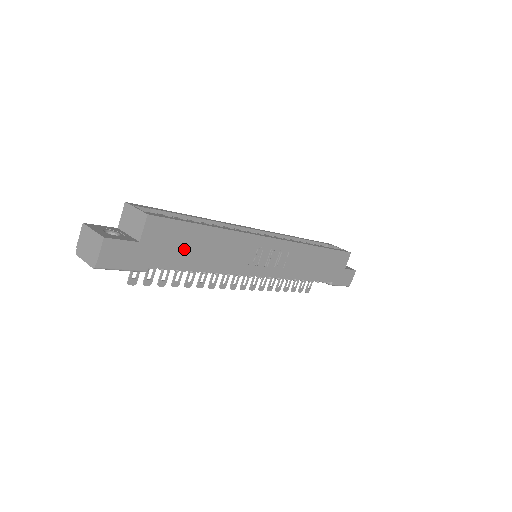
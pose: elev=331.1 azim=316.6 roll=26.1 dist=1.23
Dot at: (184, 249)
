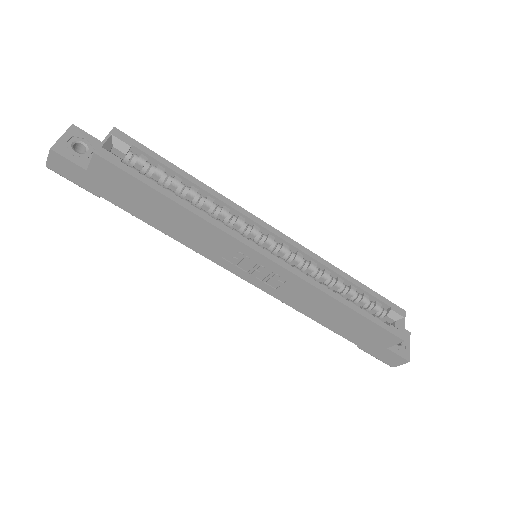
Dot at: (138, 201)
